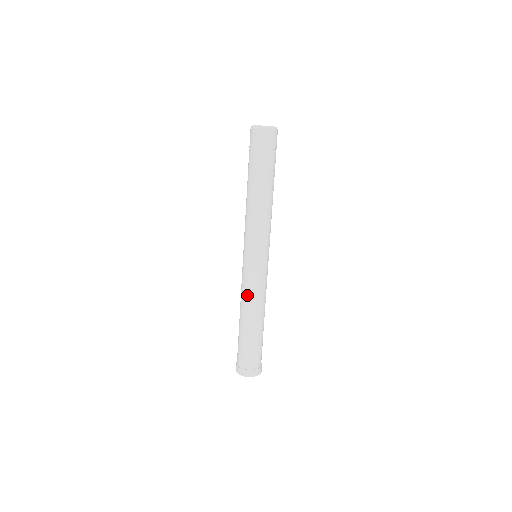
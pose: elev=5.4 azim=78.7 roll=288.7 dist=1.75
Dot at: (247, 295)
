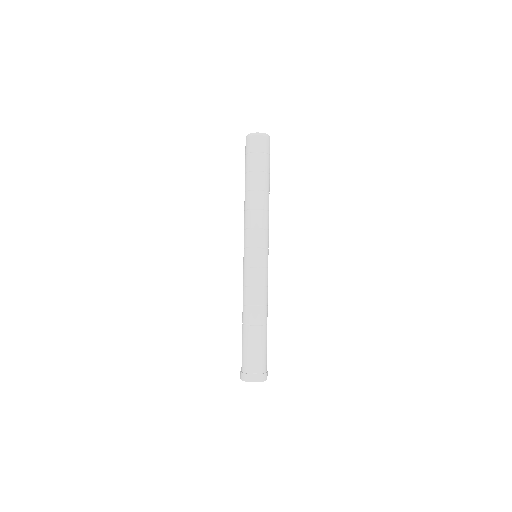
Dot at: (243, 293)
